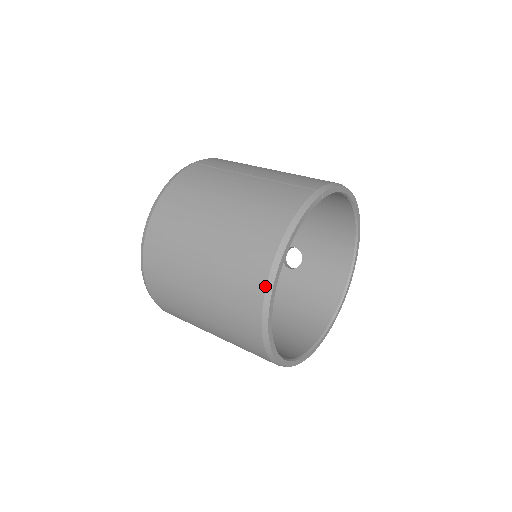
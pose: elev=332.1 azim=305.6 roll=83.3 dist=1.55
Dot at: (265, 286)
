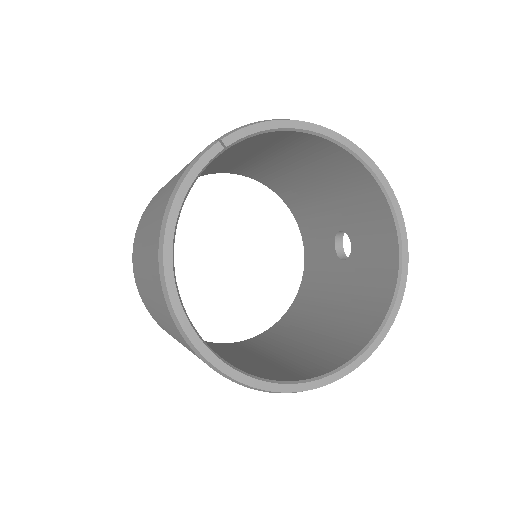
Dot at: (160, 284)
